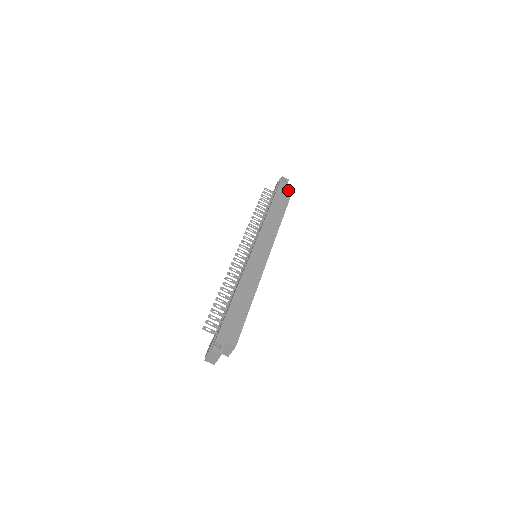
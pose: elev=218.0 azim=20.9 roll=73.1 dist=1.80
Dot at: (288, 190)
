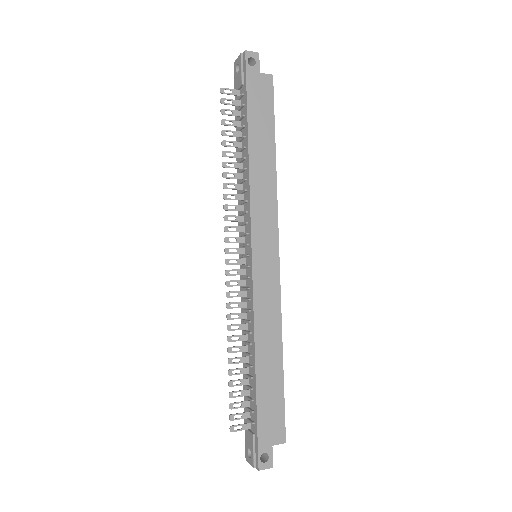
Dot at: (265, 83)
